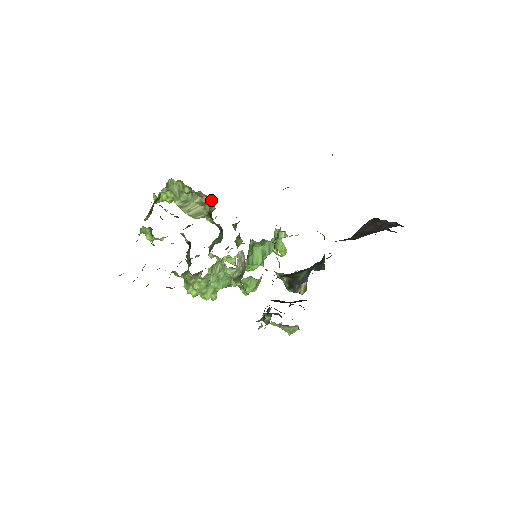
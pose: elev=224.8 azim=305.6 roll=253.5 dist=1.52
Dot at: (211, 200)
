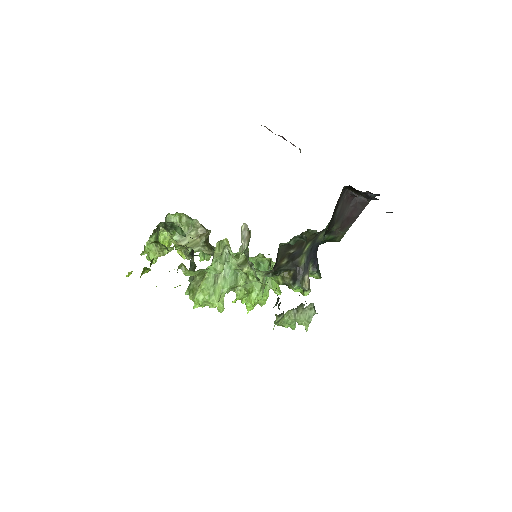
Dot at: occluded
